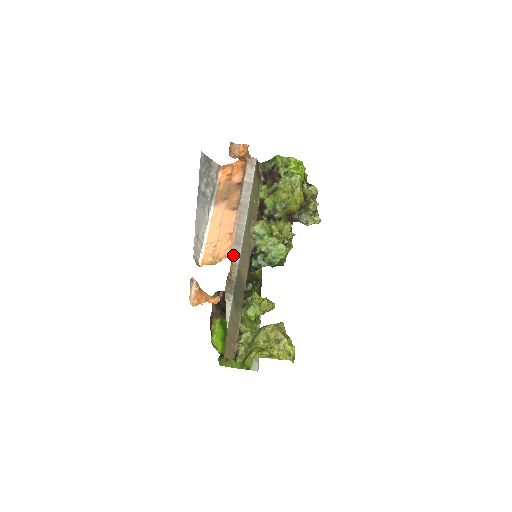
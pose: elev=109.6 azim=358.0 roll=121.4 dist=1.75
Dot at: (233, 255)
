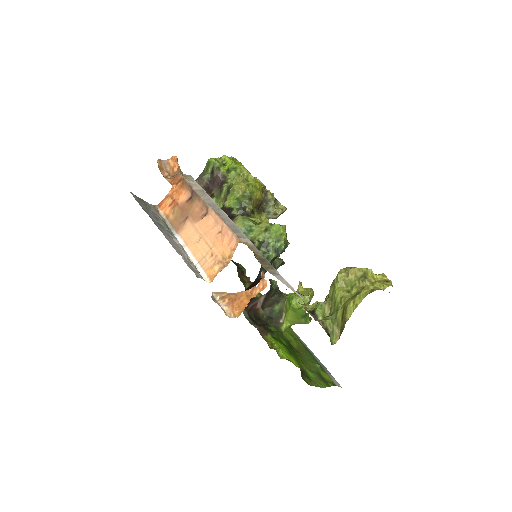
Dot at: (242, 241)
